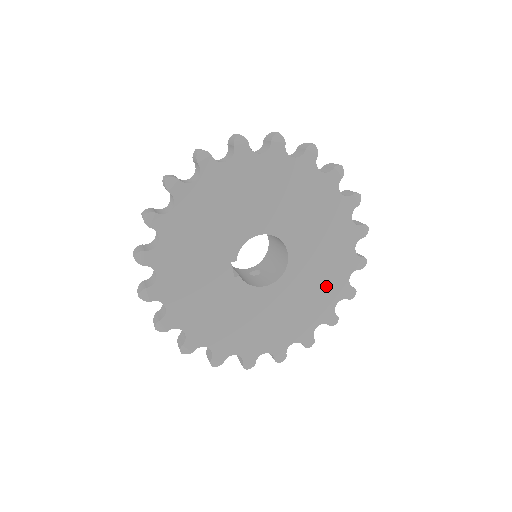
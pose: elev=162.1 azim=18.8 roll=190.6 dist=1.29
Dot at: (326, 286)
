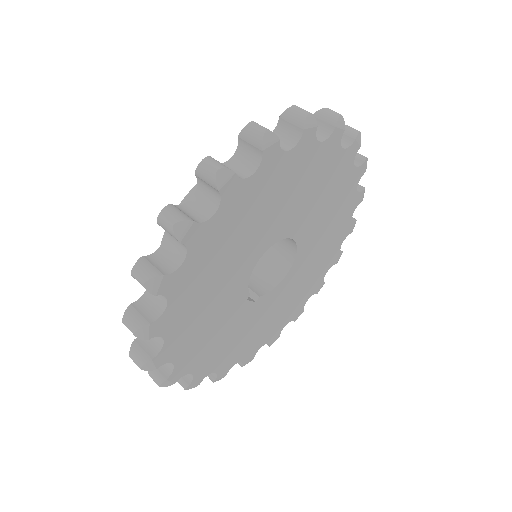
Dot at: (338, 217)
